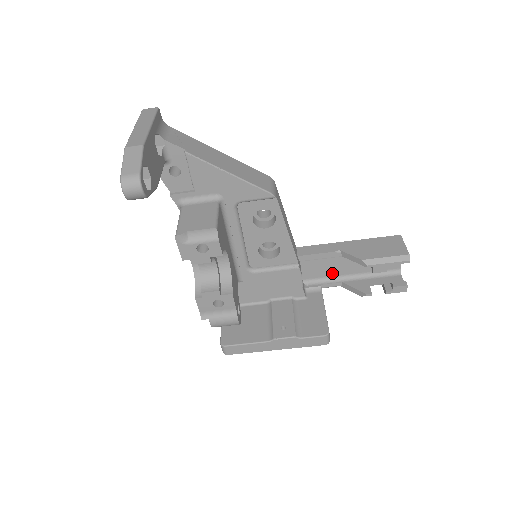
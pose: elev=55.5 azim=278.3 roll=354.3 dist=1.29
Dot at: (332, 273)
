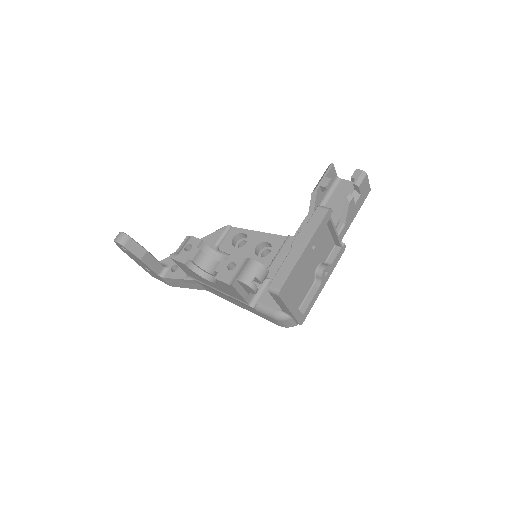
Dot at: occluded
